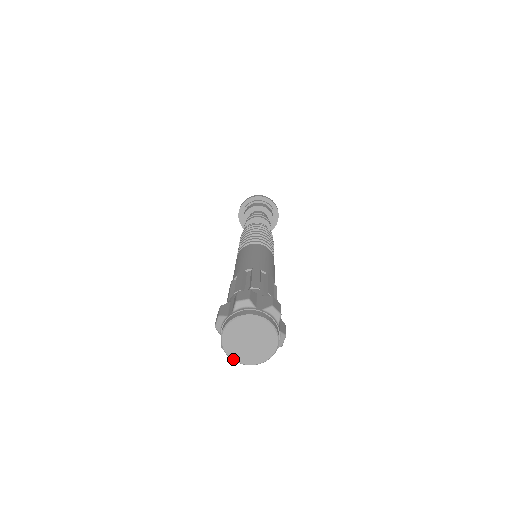
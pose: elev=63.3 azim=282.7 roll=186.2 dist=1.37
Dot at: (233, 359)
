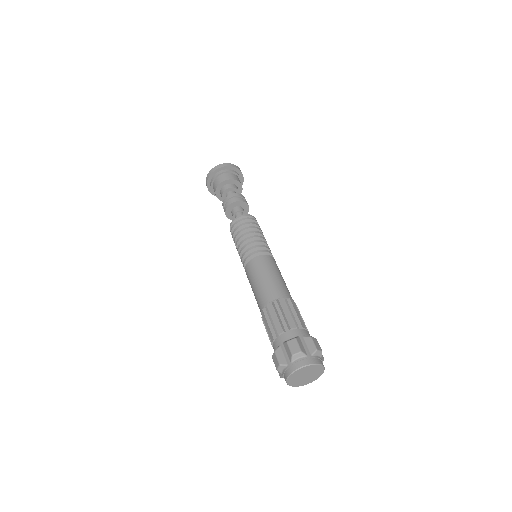
Dot at: (294, 386)
